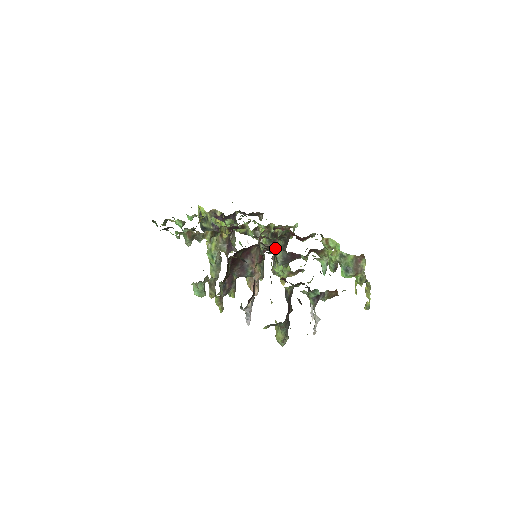
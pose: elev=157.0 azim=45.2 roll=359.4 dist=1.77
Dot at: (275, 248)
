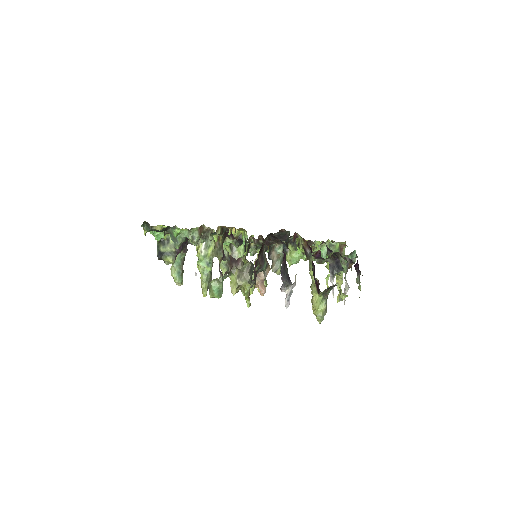
Dot at: (238, 268)
